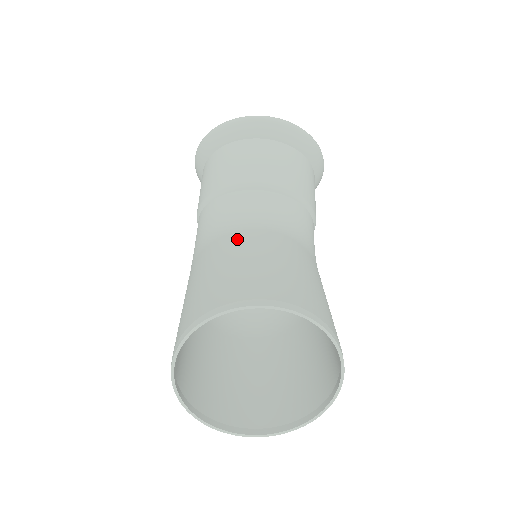
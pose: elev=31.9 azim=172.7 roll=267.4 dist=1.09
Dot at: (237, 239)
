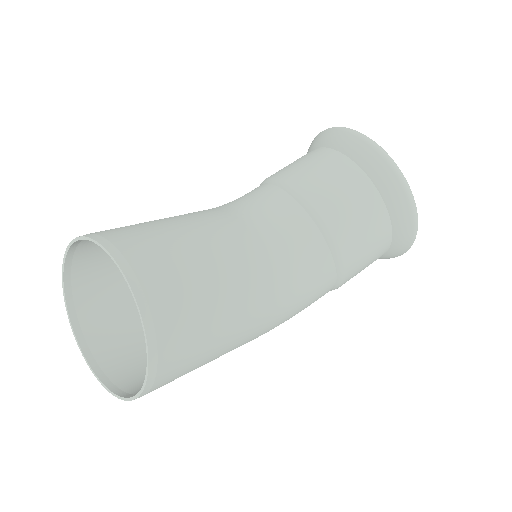
Dot at: (215, 217)
